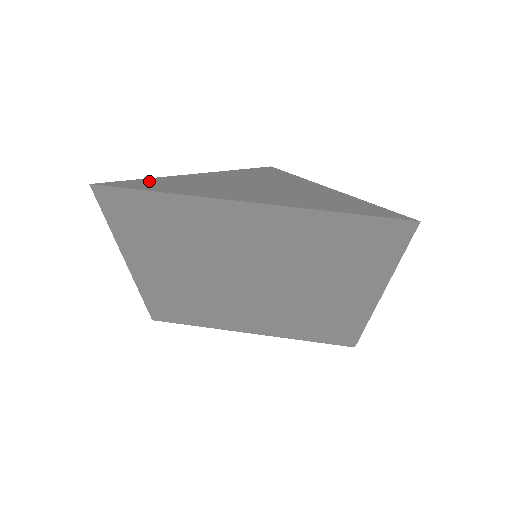
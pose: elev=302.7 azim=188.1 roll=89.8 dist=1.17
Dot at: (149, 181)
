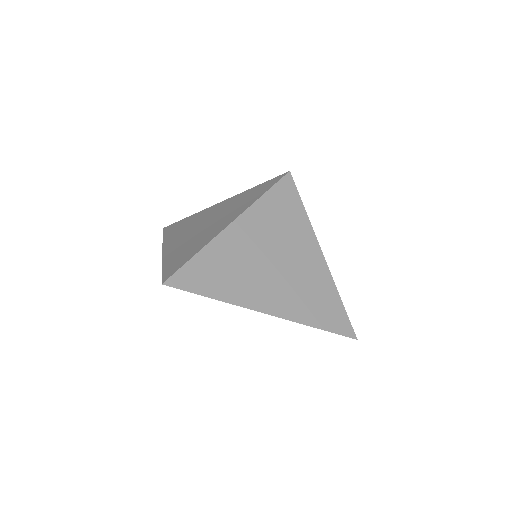
Dot at: (199, 264)
